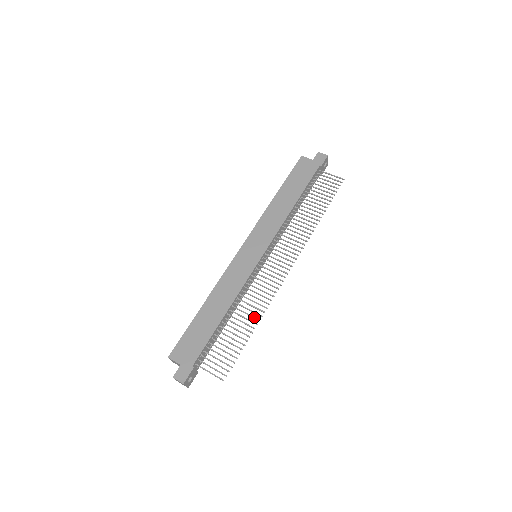
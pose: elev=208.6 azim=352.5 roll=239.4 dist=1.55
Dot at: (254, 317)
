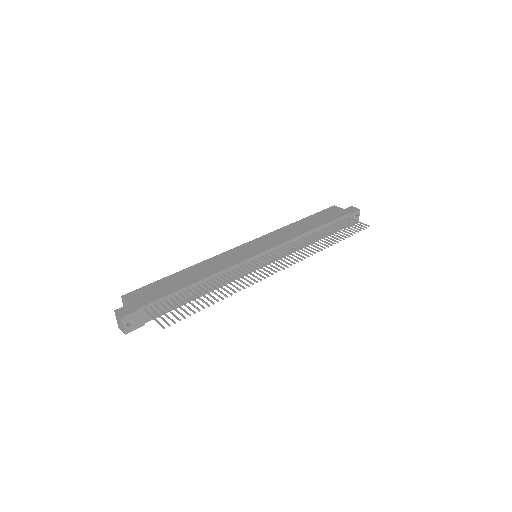
Dot at: (228, 291)
